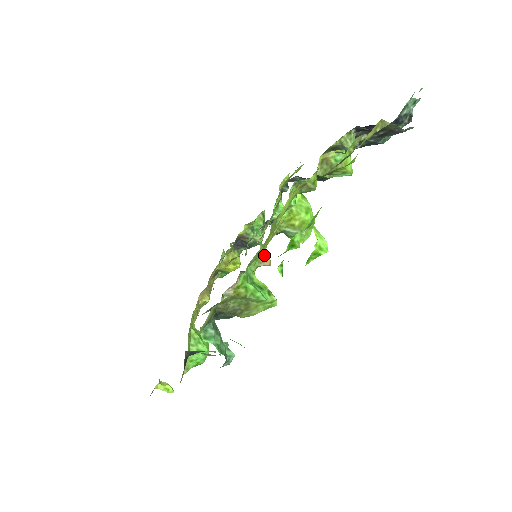
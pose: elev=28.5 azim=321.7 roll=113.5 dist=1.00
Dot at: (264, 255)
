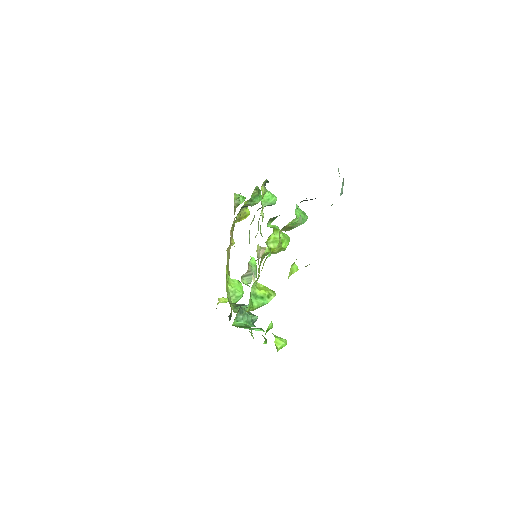
Dot at: (262, 252)
